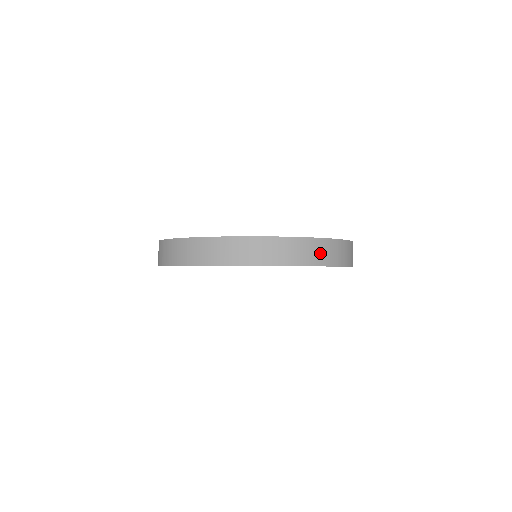
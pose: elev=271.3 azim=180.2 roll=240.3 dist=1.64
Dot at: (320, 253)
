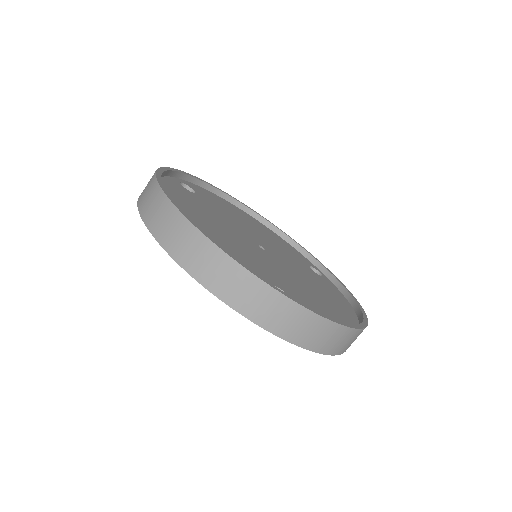
Dot at: (288, 321)
